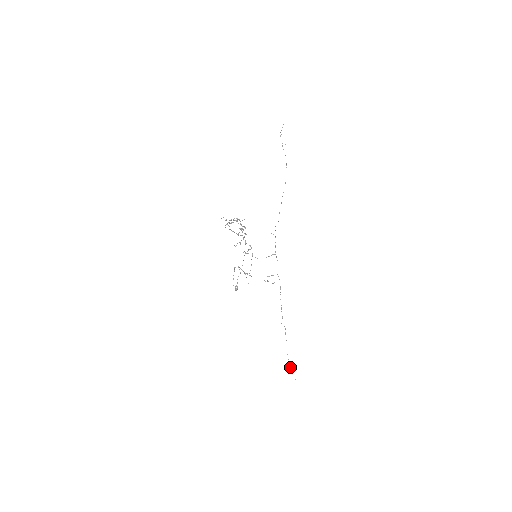
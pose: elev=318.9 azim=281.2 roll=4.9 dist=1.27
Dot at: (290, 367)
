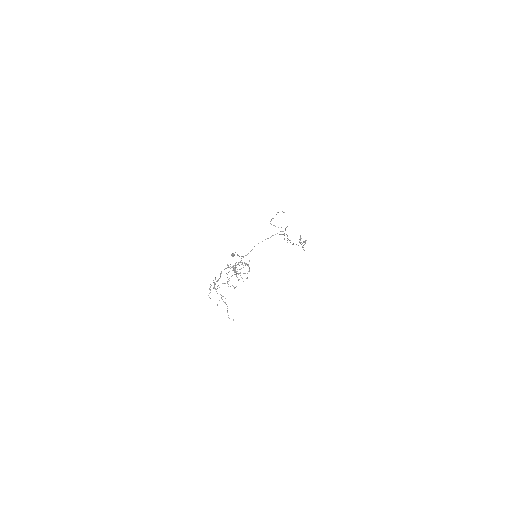
Dot at: occluded
